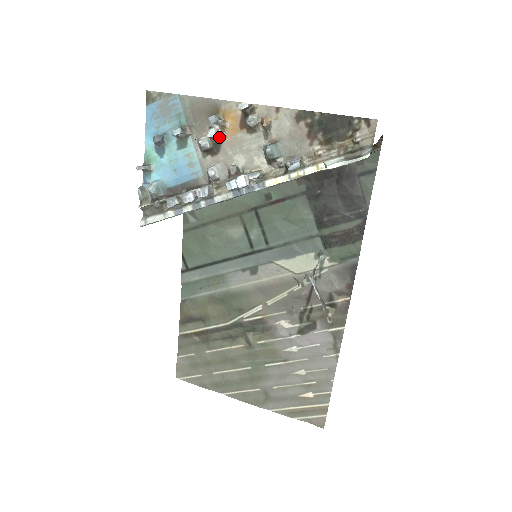
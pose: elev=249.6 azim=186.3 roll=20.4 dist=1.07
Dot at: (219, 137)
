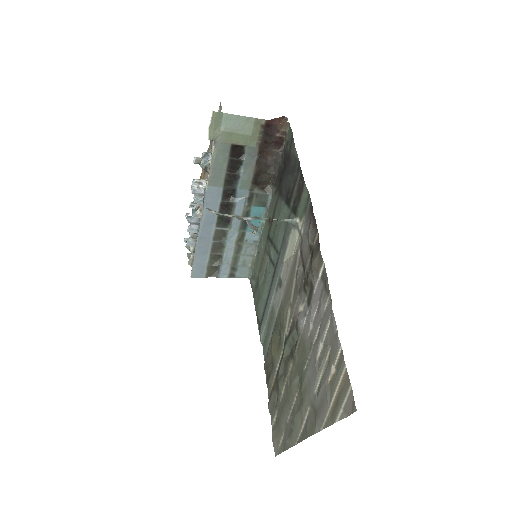
Dot at: occluded
